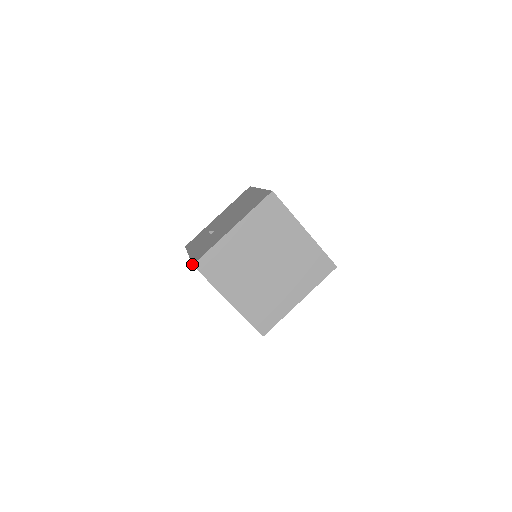
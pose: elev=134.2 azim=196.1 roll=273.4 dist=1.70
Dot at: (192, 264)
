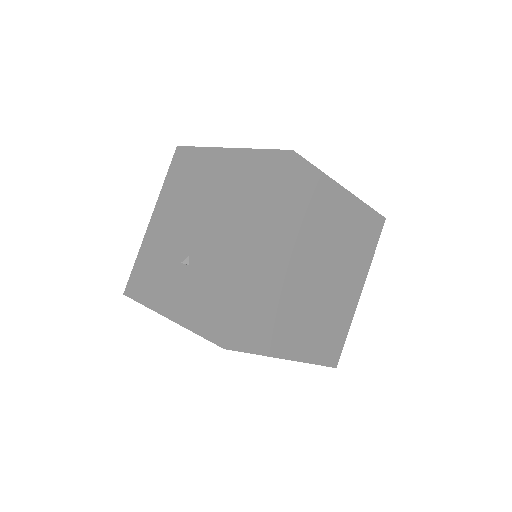
Dot at: occluded
